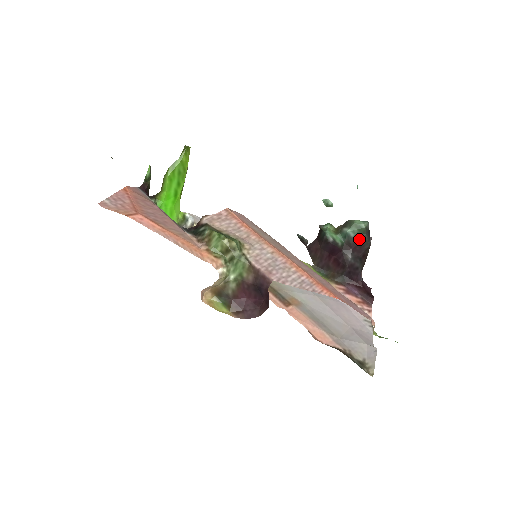
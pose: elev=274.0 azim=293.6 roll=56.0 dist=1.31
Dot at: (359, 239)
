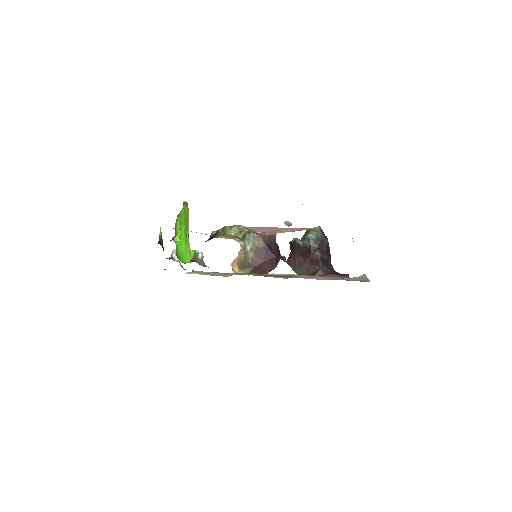
Dot at: (319, 239)
